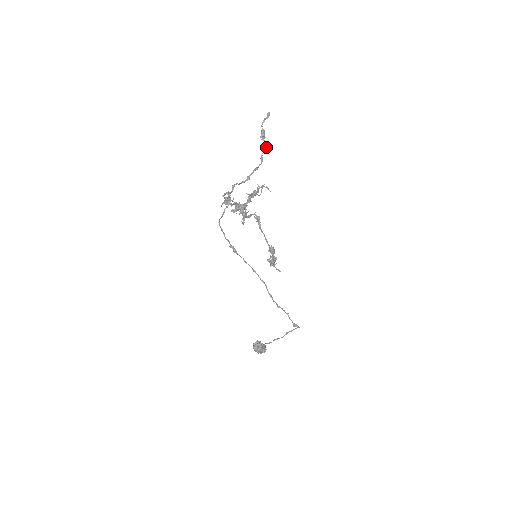
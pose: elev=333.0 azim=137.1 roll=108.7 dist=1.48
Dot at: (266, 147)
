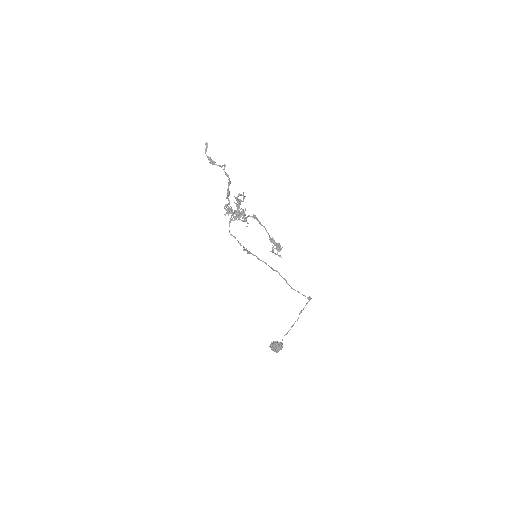
Dot at: (225, 165)
